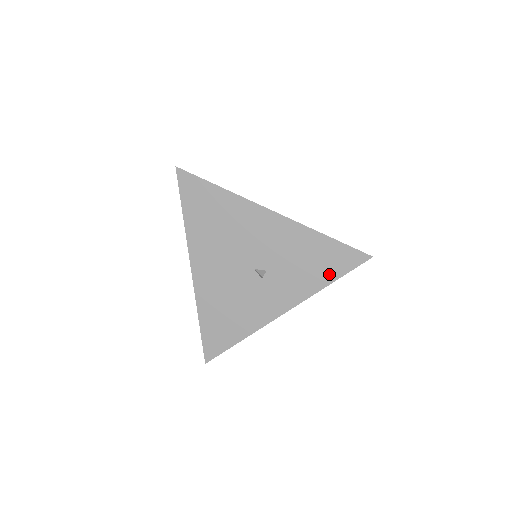
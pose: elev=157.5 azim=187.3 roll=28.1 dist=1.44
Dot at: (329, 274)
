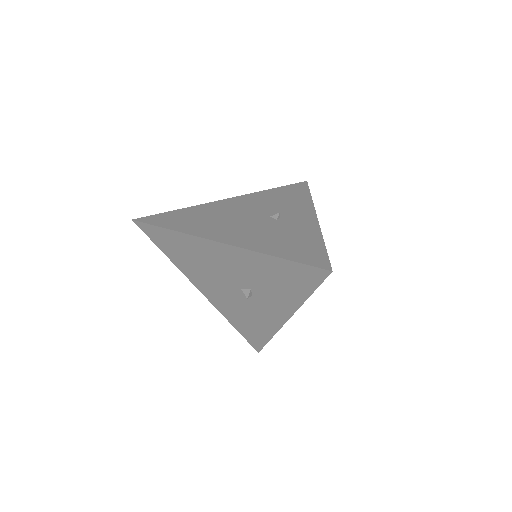
Dot at: (302, 289)
